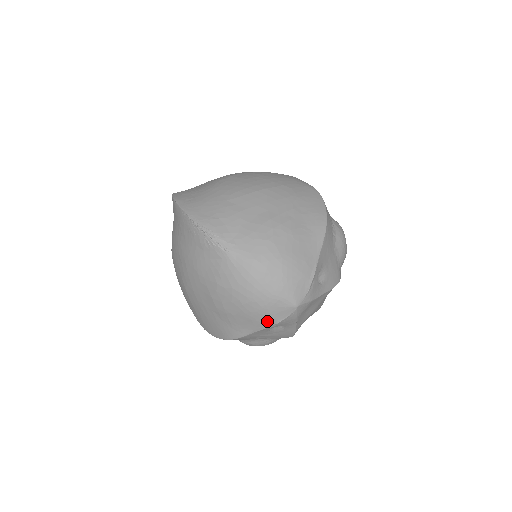
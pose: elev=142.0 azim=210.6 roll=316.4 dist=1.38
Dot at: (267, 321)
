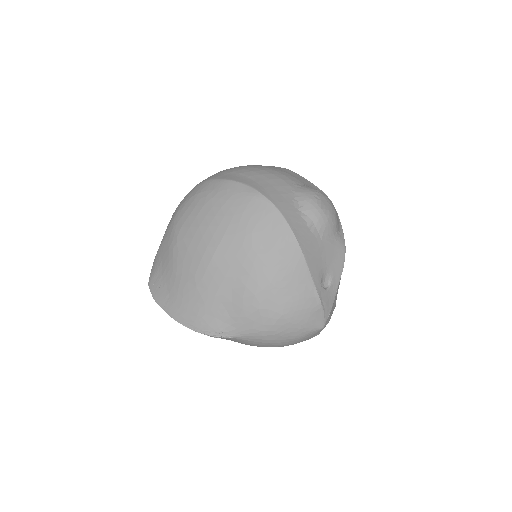
Dot at: occluded
